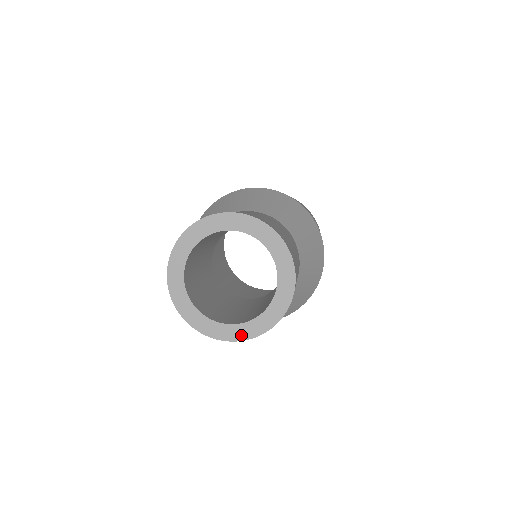
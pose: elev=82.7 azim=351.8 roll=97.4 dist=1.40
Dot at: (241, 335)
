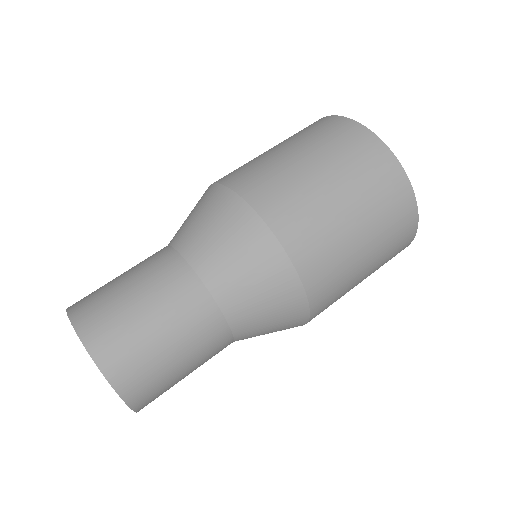
Dot at: occluded
